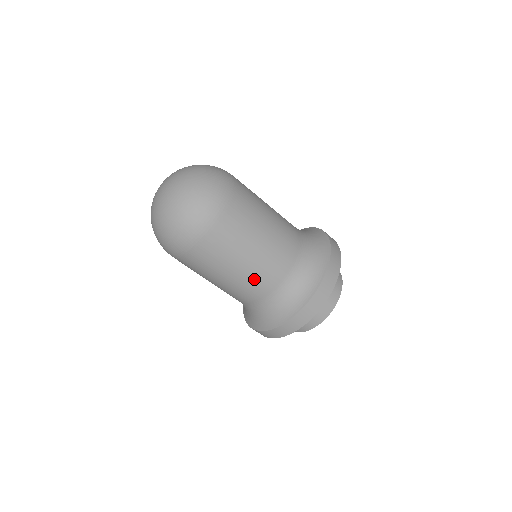
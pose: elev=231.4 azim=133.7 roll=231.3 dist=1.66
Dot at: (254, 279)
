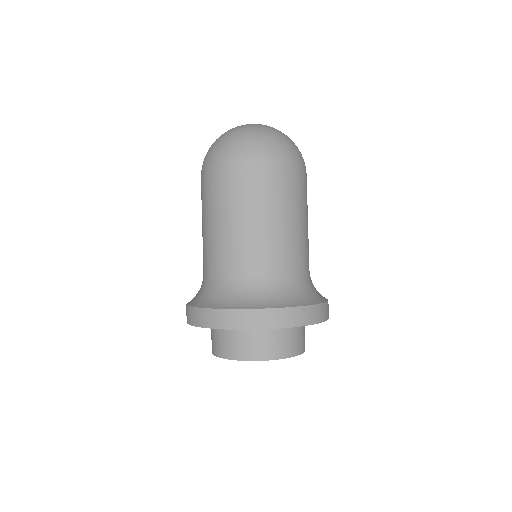
Dot at: (275, 244)
